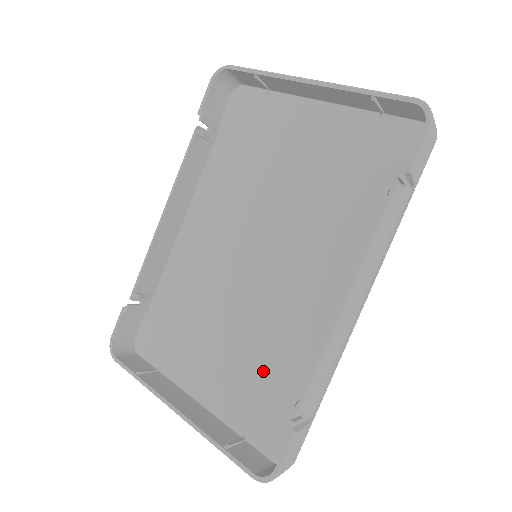
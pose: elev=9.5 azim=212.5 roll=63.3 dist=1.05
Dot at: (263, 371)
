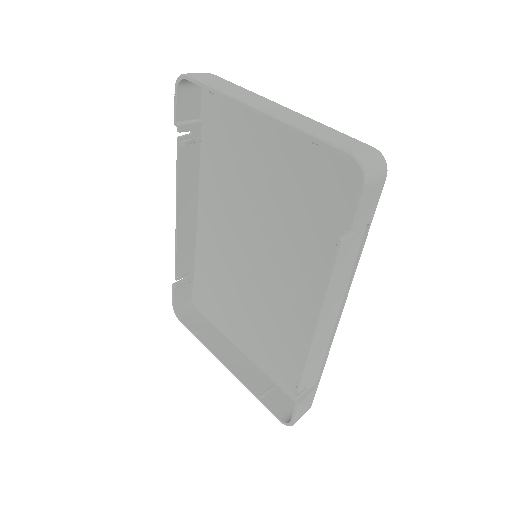
Dot at: (280, 343)
